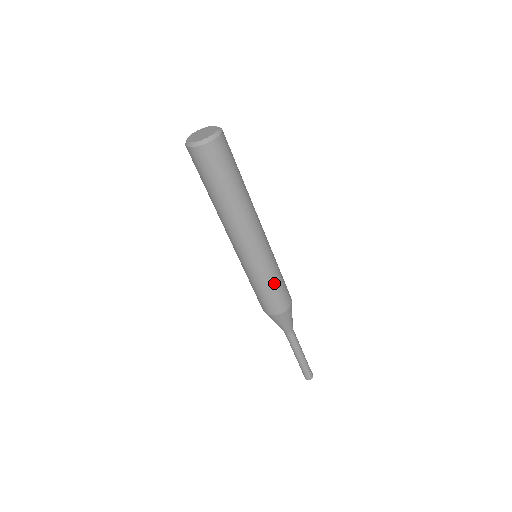
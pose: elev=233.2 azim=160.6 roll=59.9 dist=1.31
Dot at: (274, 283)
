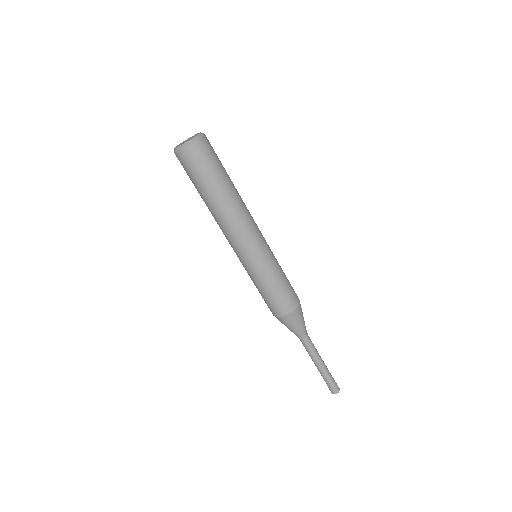
Dot at: (269, 285)
